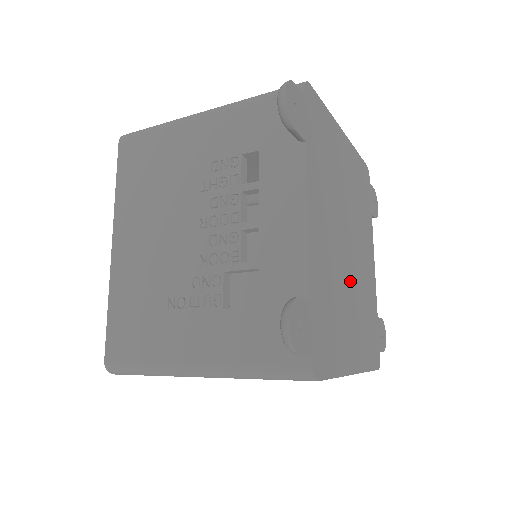
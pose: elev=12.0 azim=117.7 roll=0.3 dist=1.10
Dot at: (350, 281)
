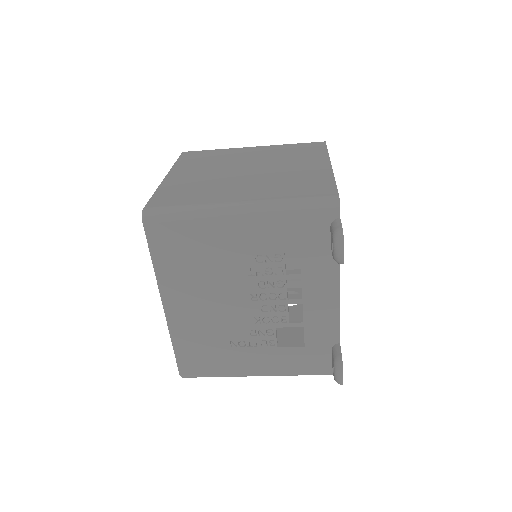
Dot at: occluded
